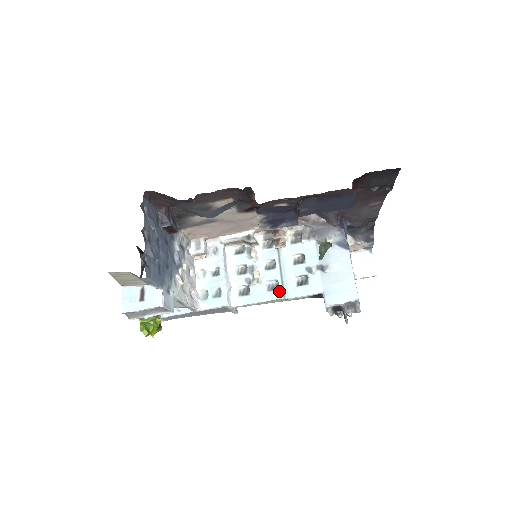
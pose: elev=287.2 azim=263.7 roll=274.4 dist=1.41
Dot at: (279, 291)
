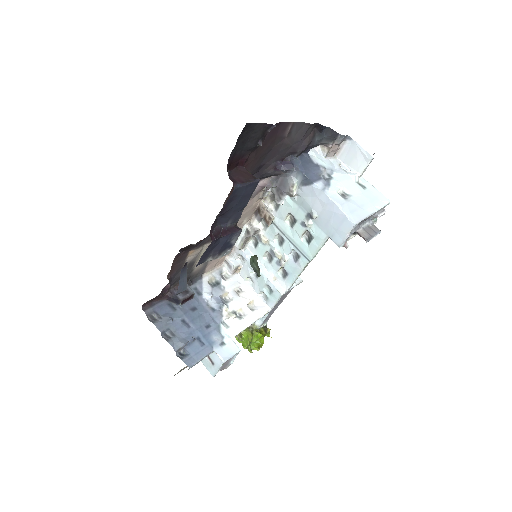
Dot at: (301, 258)
